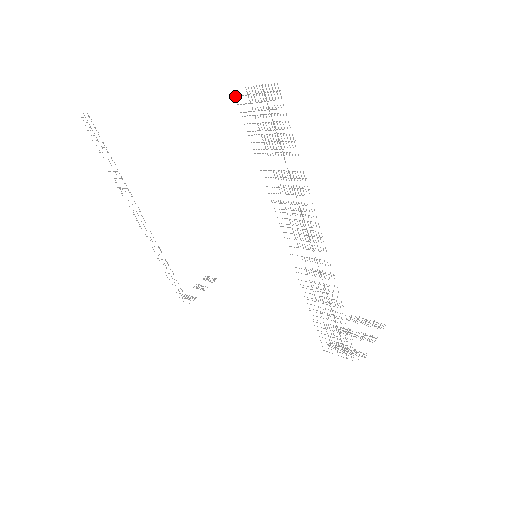
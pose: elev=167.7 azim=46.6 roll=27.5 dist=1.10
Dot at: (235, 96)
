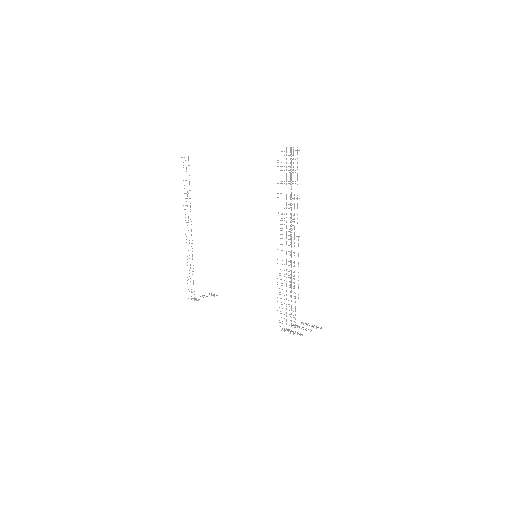
Dot at: occluded
